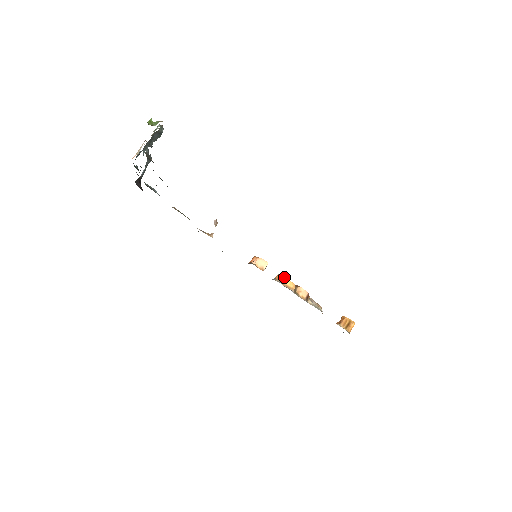
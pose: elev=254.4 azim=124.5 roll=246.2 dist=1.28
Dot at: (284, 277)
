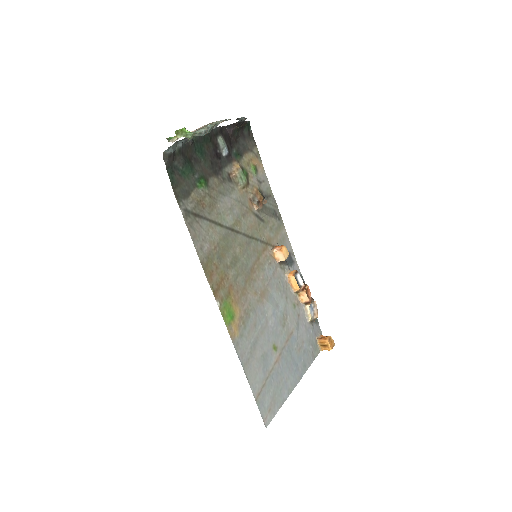
Dot at: (294, 278)
